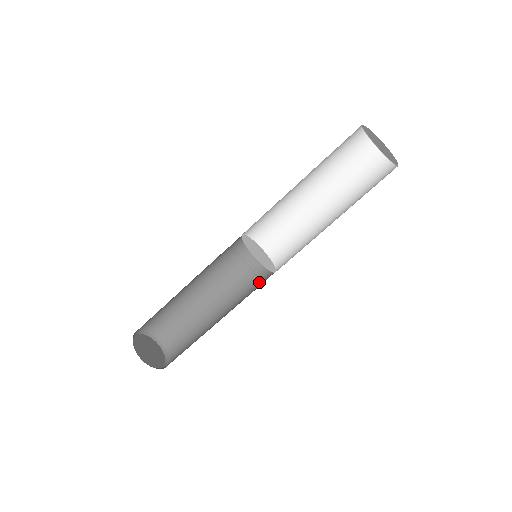
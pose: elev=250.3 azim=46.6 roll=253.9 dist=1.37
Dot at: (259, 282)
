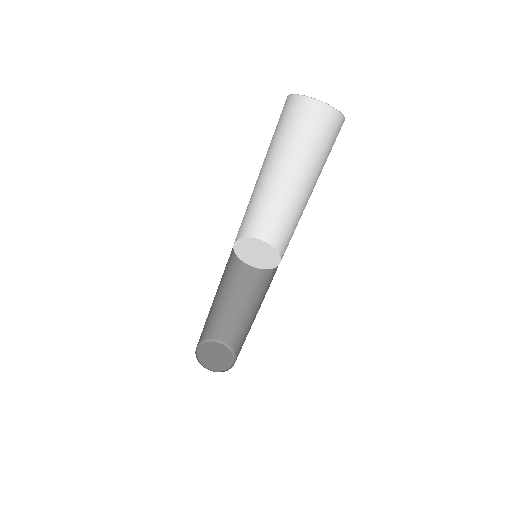
Dot at: occluded
